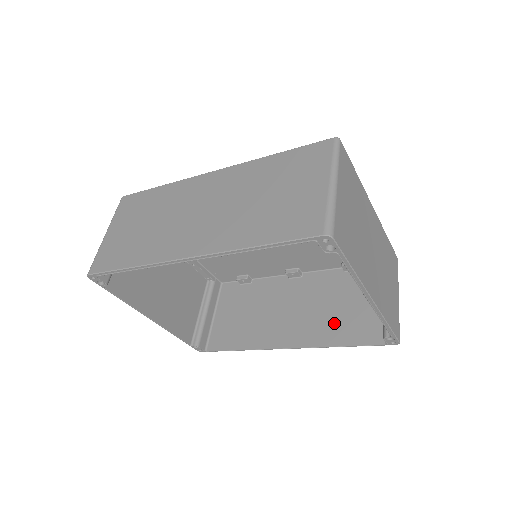
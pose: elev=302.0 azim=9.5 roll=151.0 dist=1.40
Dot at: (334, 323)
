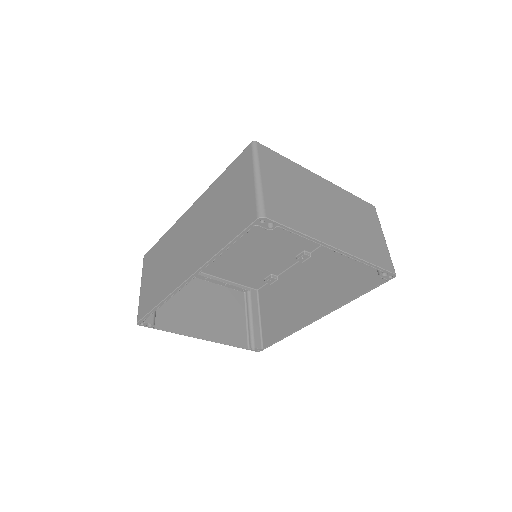
Dot at: (344, 282)
